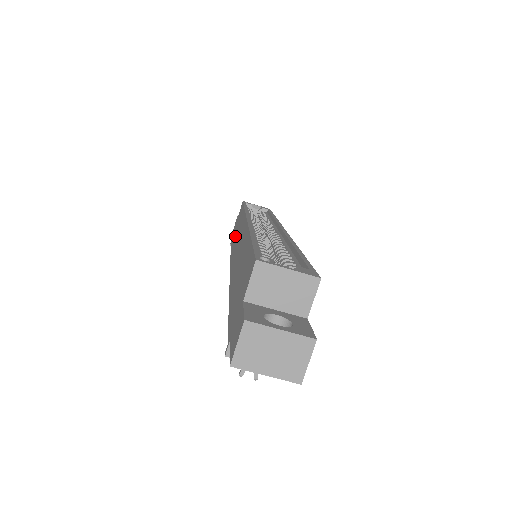
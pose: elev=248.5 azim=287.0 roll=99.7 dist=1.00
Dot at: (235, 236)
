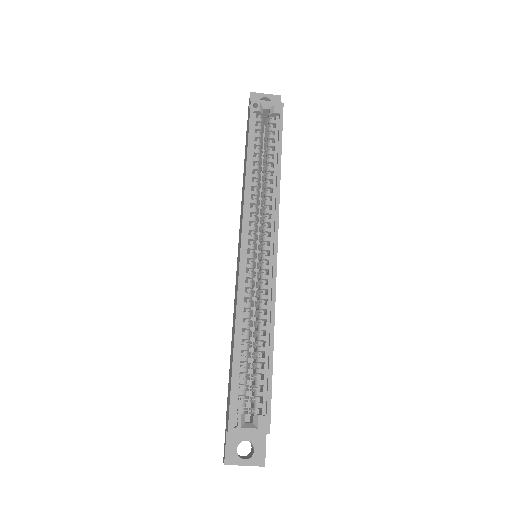
Dot at: occluded
